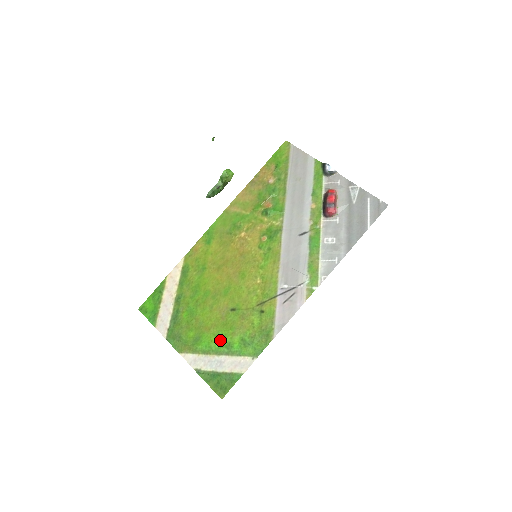
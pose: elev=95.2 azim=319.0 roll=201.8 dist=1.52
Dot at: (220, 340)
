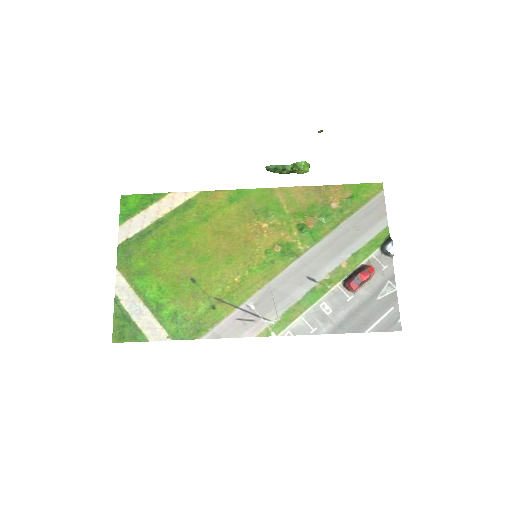
Dot at: (158, 294)
